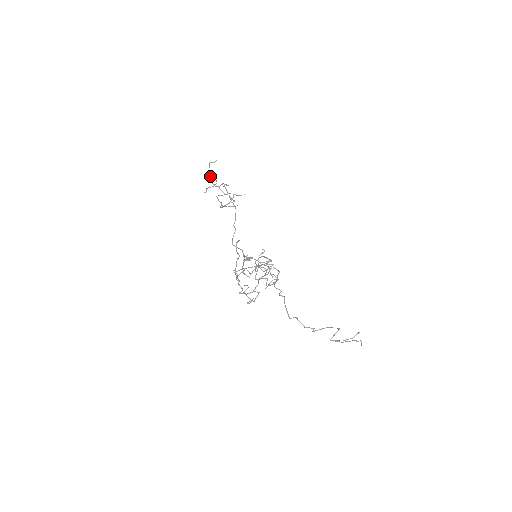
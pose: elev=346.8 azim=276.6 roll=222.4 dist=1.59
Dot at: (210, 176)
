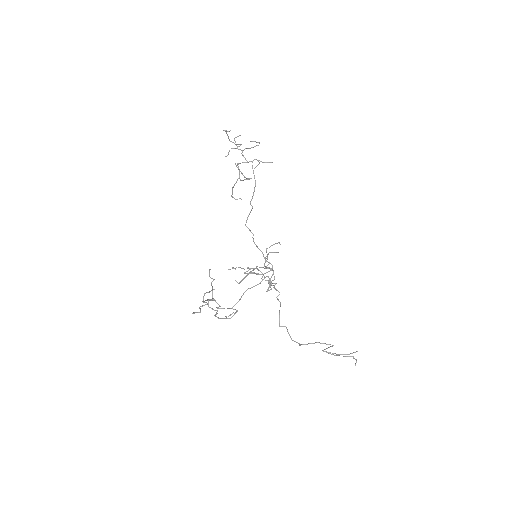
Dot at: occluded
